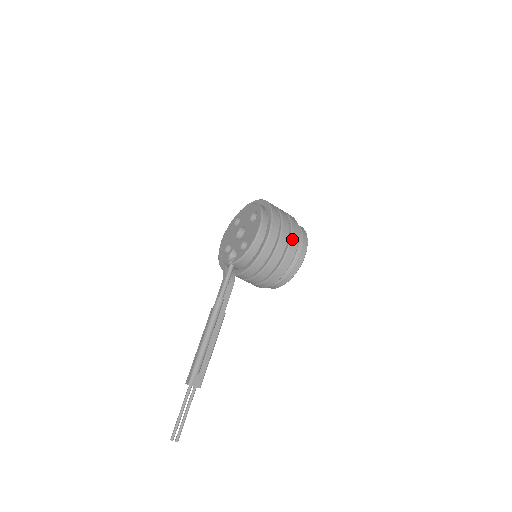
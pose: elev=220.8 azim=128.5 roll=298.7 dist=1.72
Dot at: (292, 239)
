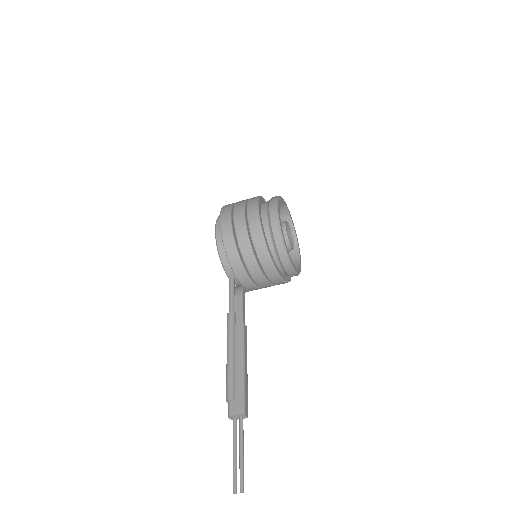
Dot at: (248, 209)
